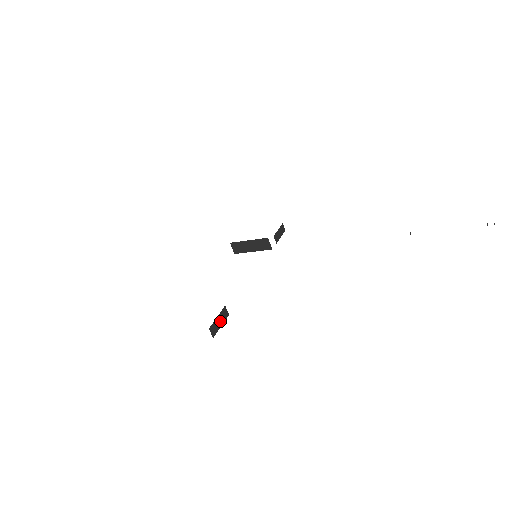
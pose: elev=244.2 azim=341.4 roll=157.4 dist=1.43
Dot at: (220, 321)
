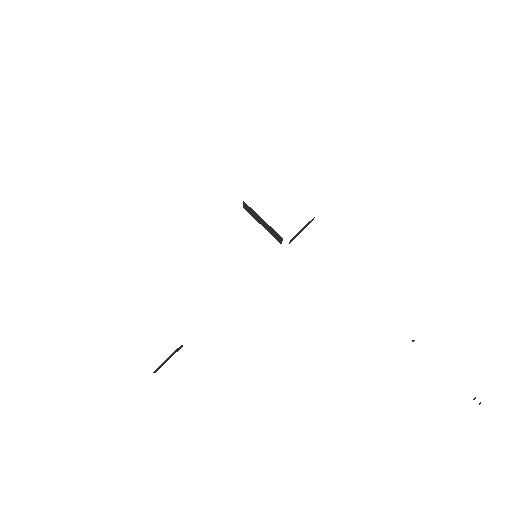
Dot at: (169, 358)
